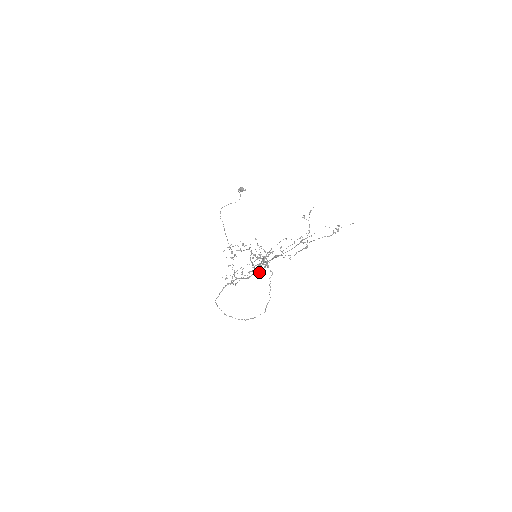
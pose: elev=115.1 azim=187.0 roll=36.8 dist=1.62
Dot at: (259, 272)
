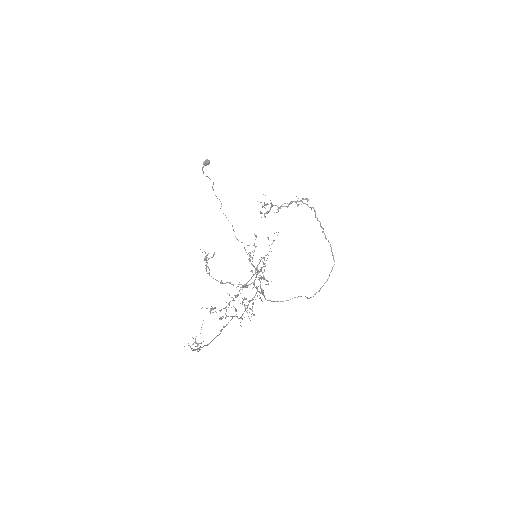
Dot at: (244, 317)
